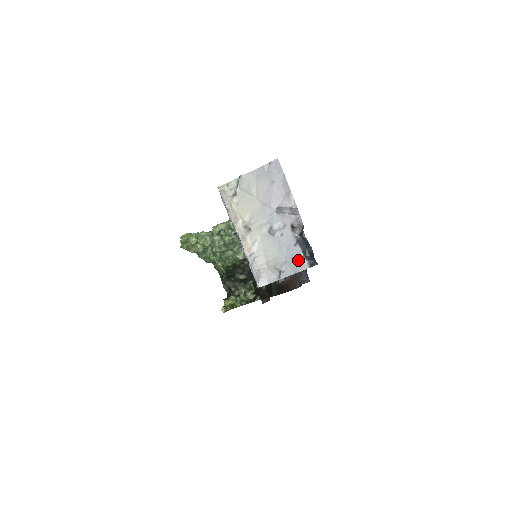
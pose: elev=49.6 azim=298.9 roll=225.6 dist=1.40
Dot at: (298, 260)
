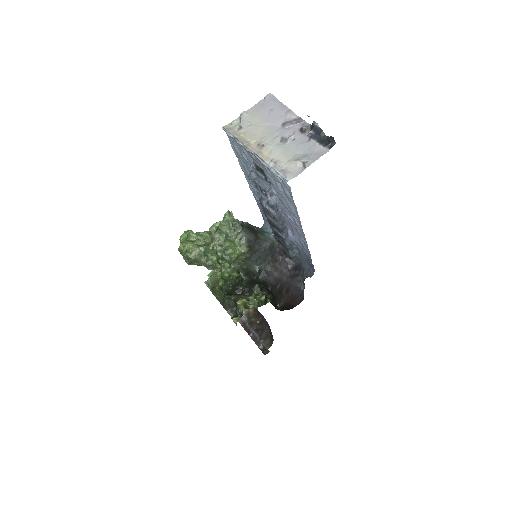
Dot at: (316, 149)
